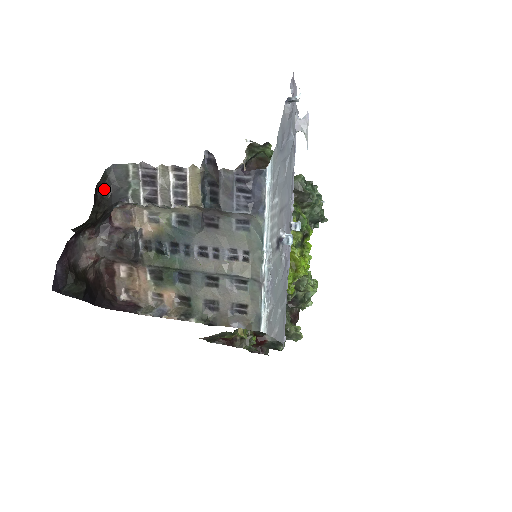
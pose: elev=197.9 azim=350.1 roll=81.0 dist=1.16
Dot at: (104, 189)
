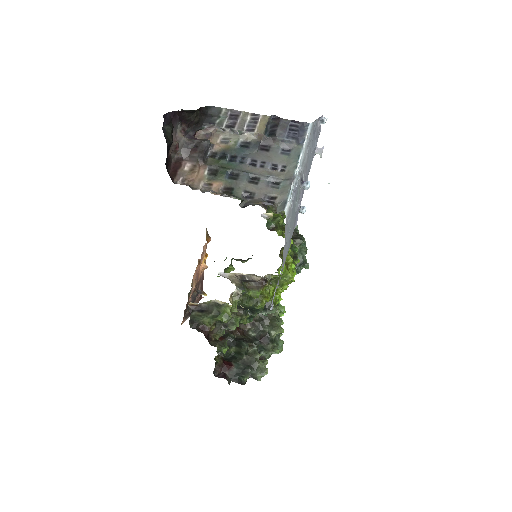
Dot at: (203, 113)
